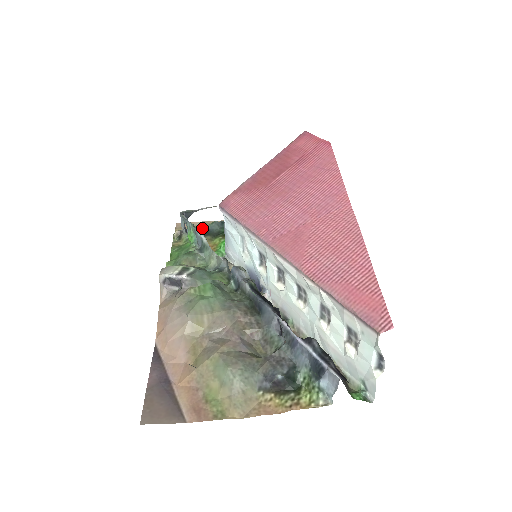
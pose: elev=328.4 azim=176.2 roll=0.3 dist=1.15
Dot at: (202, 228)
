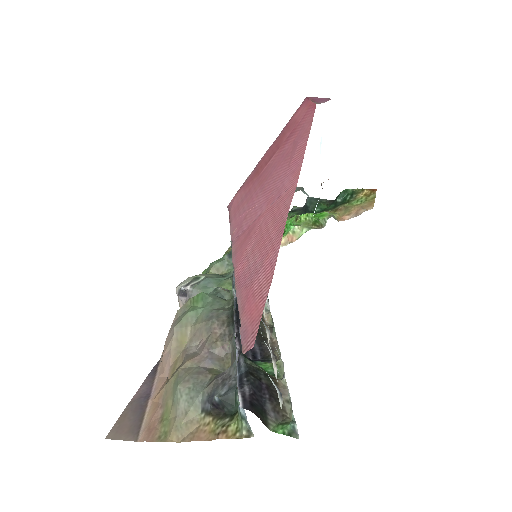
Dot at: occluded
